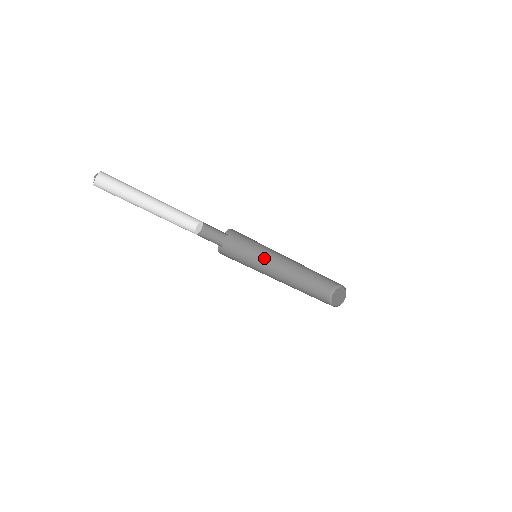
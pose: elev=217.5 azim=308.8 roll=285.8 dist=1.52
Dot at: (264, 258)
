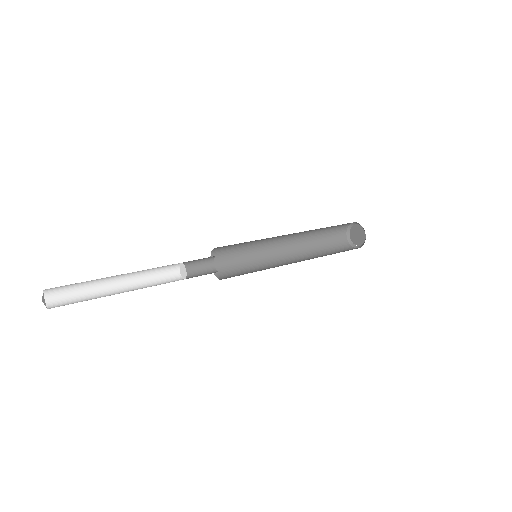
Dot at: (265, 244)
